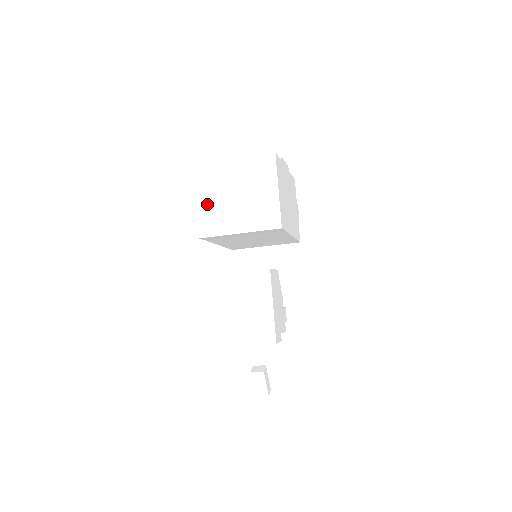
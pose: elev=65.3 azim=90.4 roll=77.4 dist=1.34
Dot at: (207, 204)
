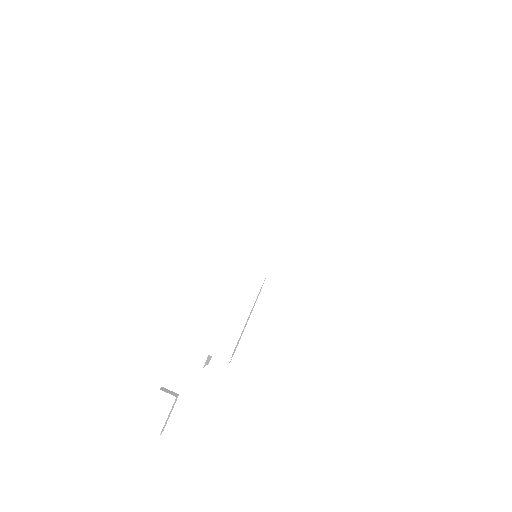
Dot at: (268, 151)
